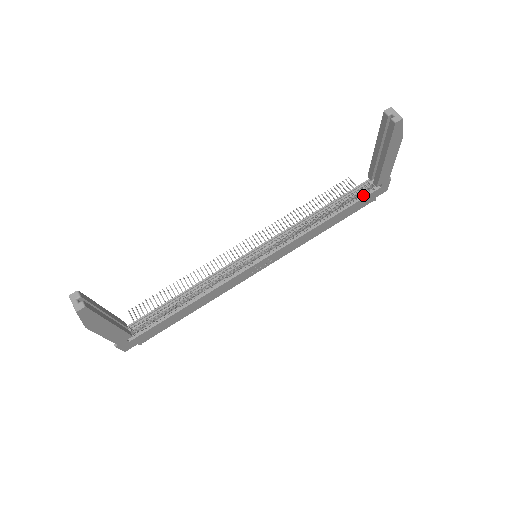
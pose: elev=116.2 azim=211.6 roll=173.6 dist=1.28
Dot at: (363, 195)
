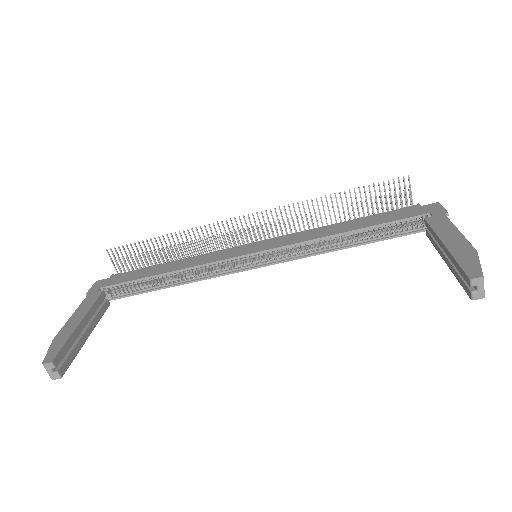
Dot at: (407, 228)
